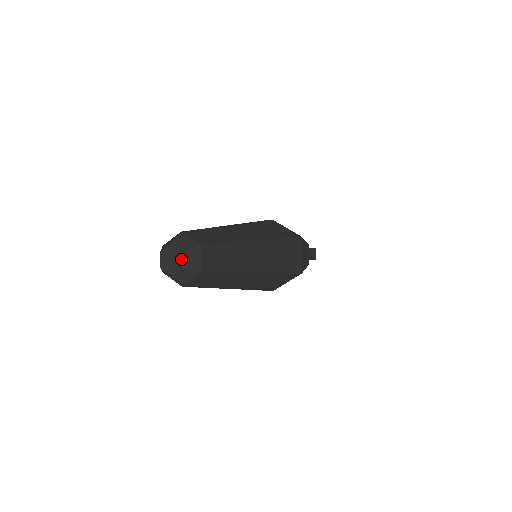
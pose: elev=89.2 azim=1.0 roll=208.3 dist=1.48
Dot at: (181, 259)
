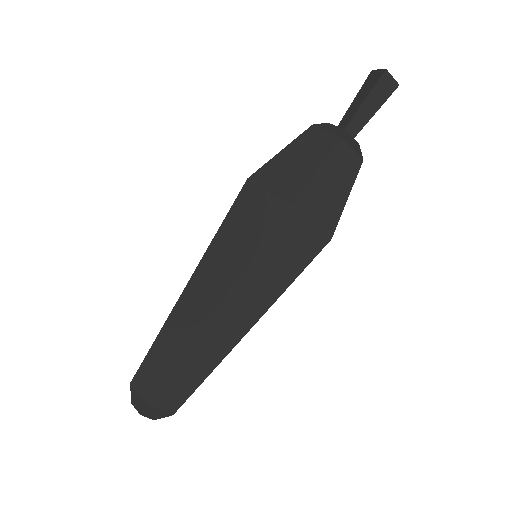
Dot at: (147, 417)
